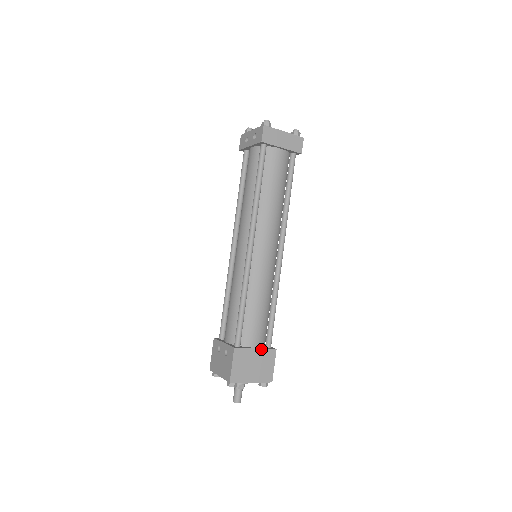
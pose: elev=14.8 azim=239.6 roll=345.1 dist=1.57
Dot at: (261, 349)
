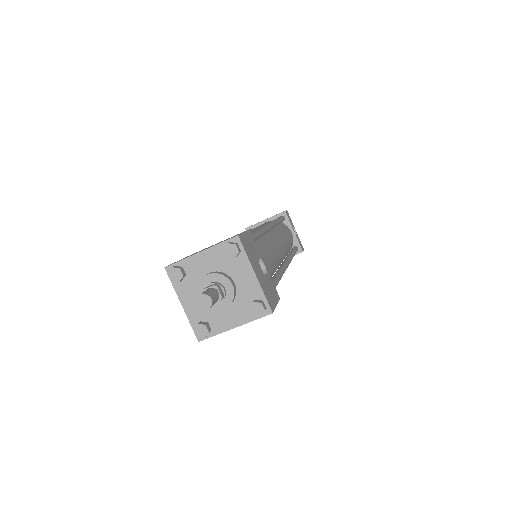
Dot at: occluded
